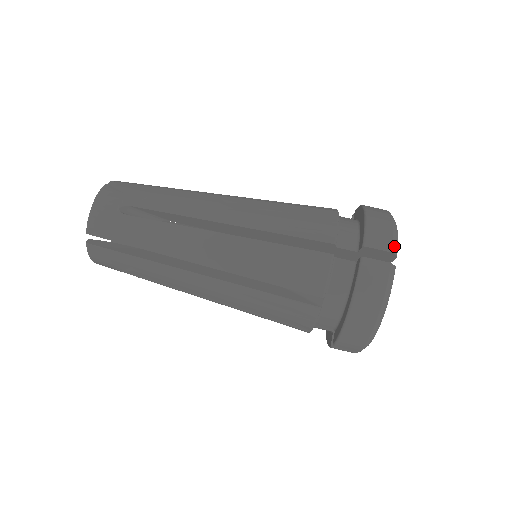
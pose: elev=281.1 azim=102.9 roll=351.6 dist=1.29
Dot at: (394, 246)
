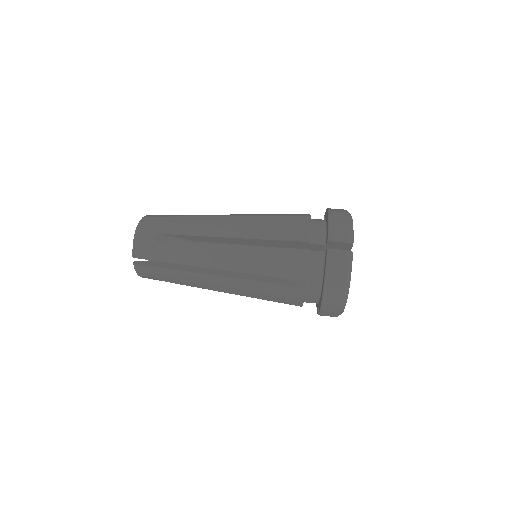
Dot at: (350, 238)
